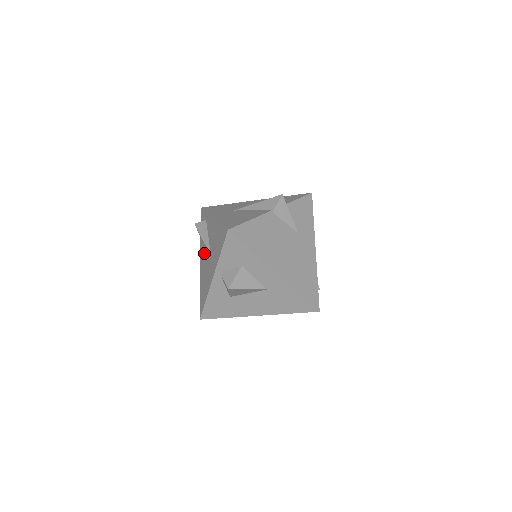
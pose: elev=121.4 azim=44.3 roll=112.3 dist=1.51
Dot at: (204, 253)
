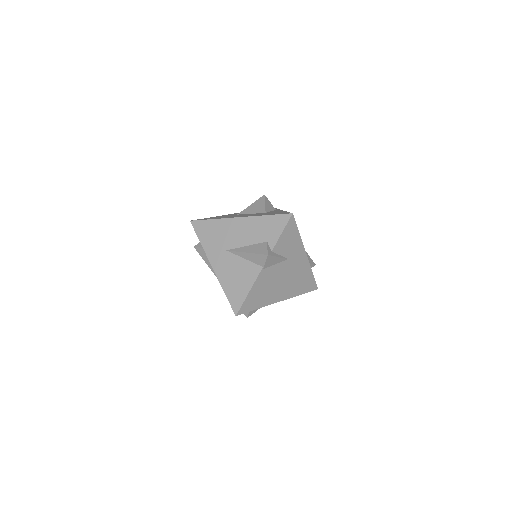
Dot at: occluded
